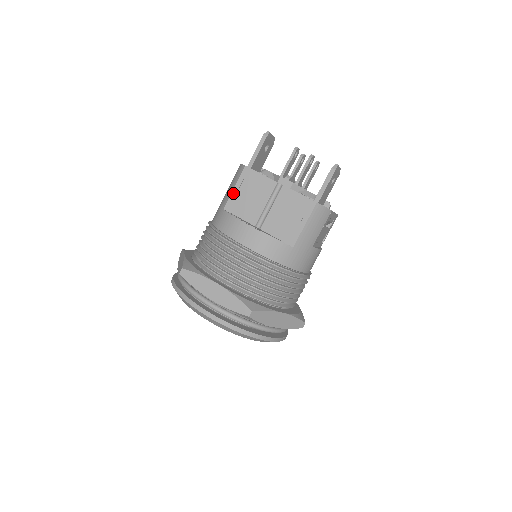
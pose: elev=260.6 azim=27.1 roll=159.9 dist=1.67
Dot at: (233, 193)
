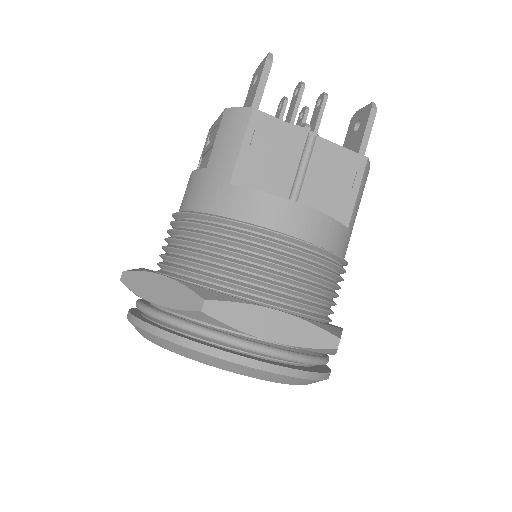
Dot at: (241, 155)
